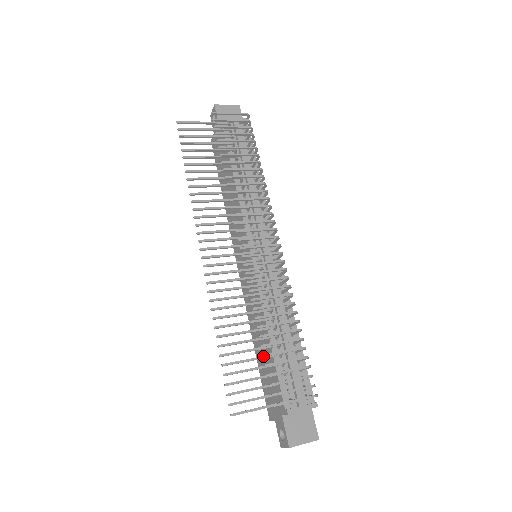
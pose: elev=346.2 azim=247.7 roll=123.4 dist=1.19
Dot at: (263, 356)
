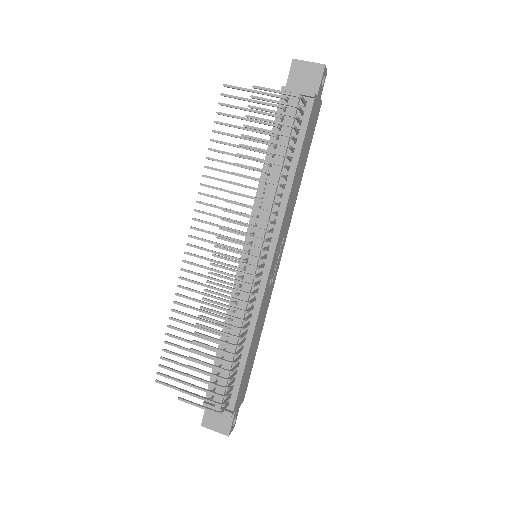
Dot at: (188, 358)
